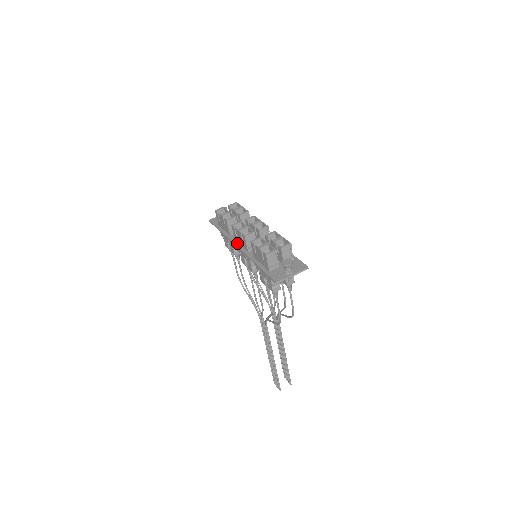
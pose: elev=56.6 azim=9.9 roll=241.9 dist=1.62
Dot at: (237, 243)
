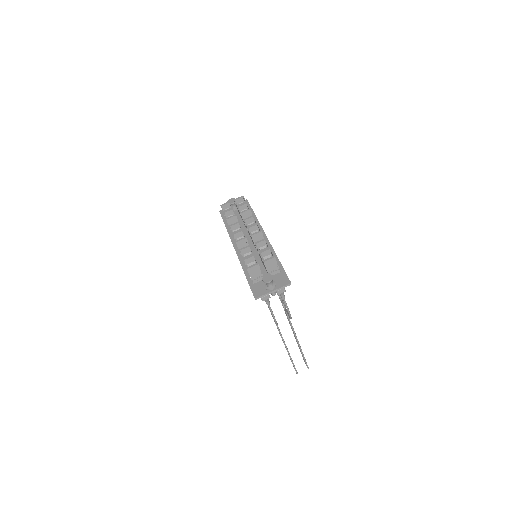
Dot at: (235, 244)
